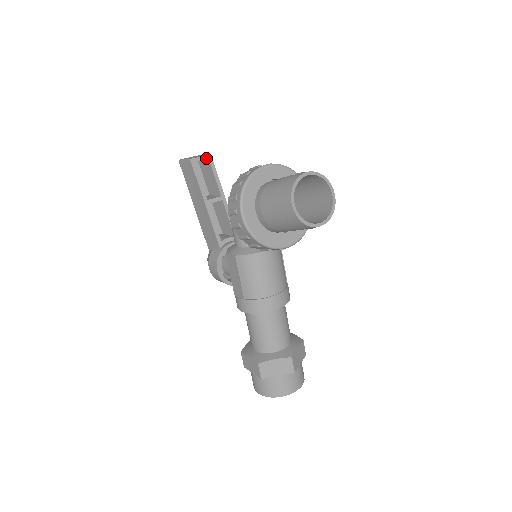
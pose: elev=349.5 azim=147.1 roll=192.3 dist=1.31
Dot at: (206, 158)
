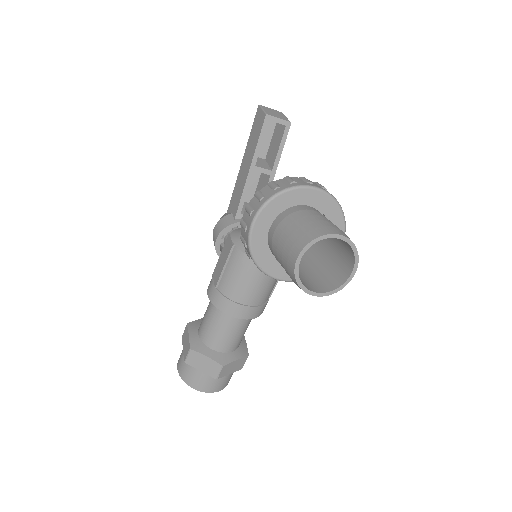
Dot at: (284, 123)
